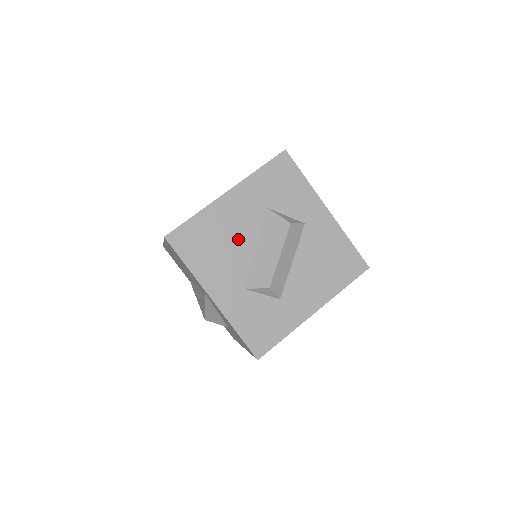
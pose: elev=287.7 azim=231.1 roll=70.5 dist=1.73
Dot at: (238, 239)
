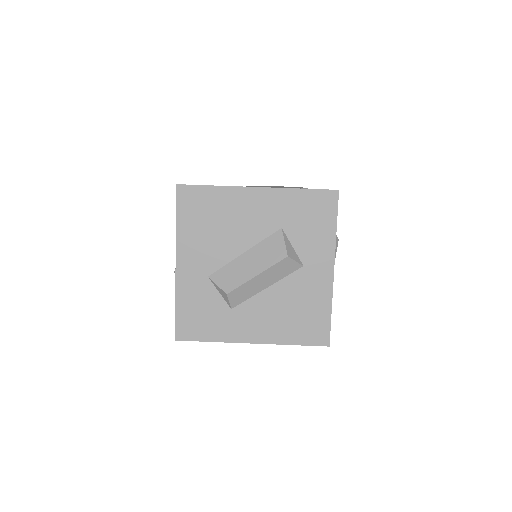
Dot at: (236, 234)
